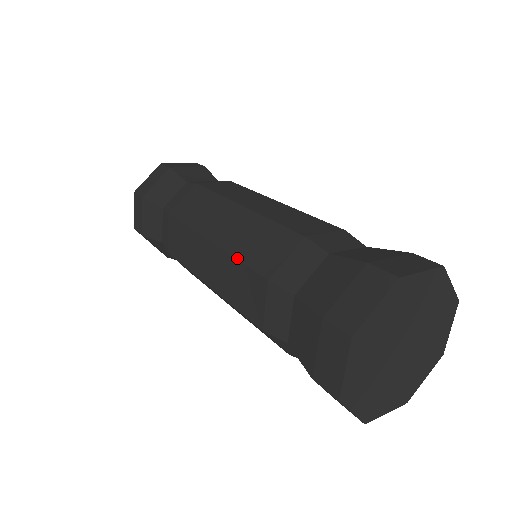
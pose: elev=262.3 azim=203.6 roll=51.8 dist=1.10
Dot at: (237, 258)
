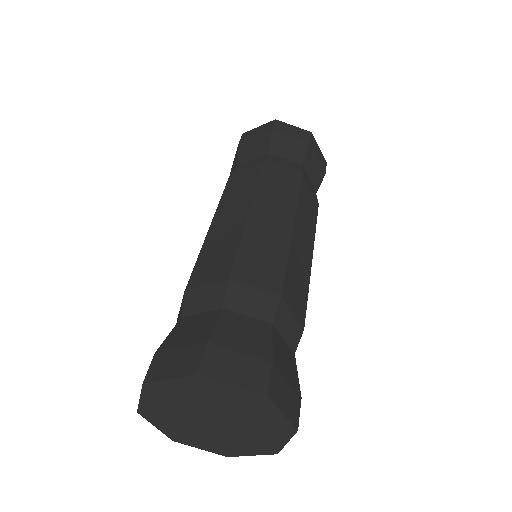
Dot at: occluded
